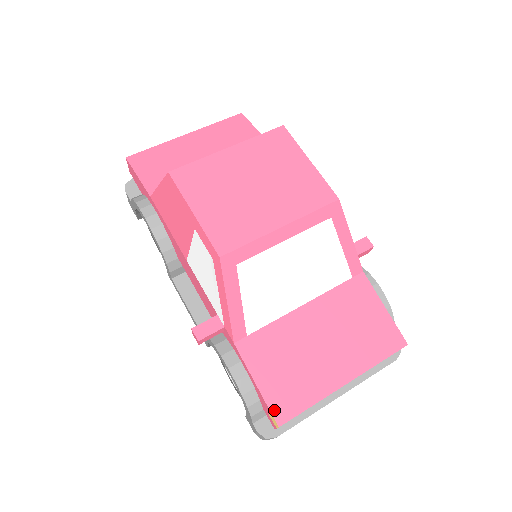
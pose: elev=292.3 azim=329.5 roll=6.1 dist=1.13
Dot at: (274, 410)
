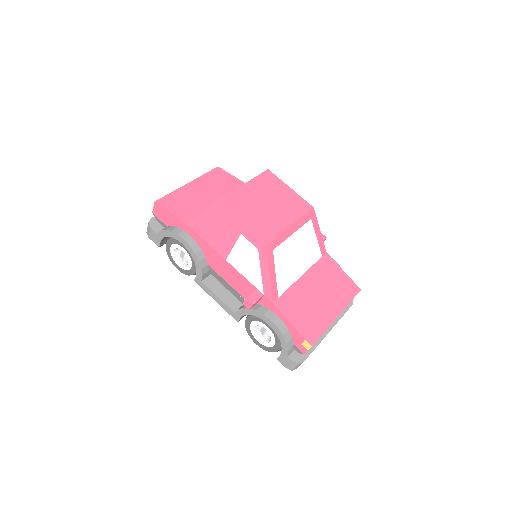
Dot at: (306, 337)
